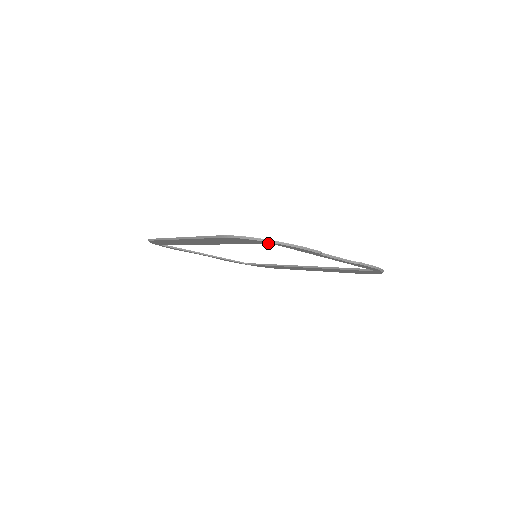
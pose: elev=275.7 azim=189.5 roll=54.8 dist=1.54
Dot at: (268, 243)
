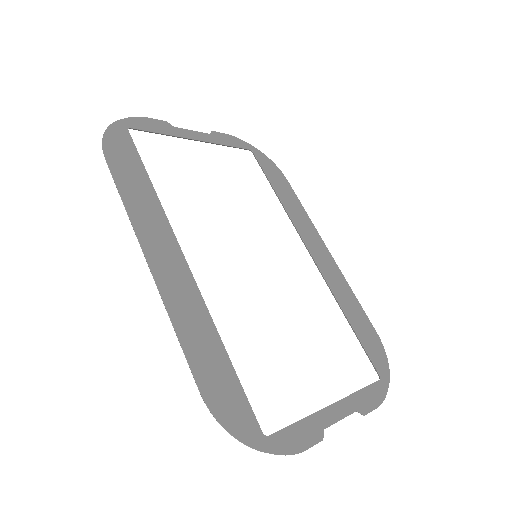
Dot at: (258, 436)
